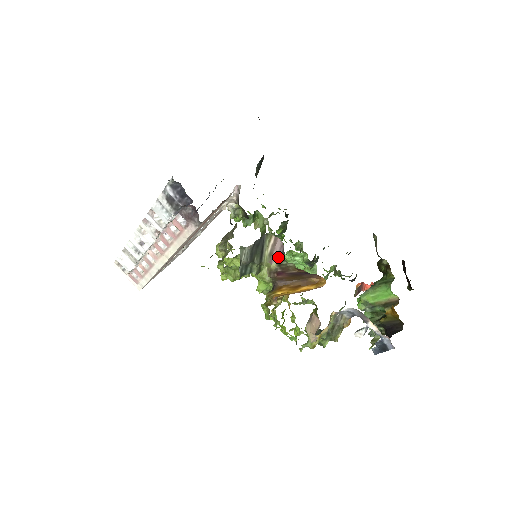
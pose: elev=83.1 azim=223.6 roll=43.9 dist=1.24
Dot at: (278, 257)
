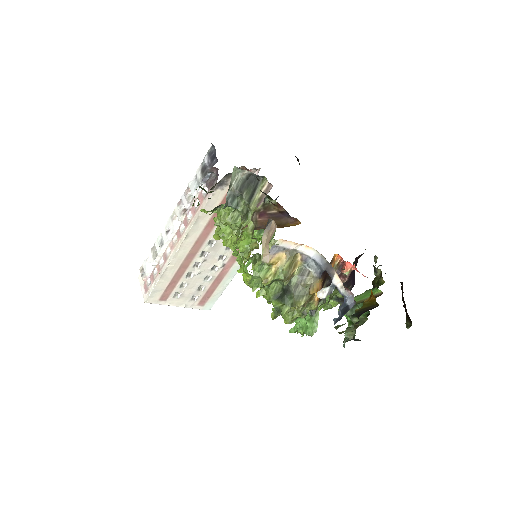
Dot at: (265, 197)
